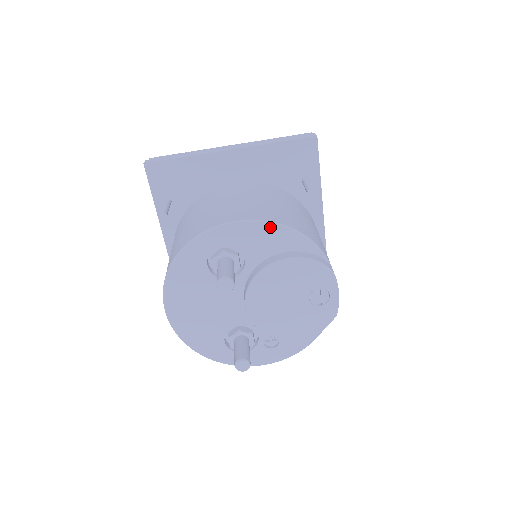
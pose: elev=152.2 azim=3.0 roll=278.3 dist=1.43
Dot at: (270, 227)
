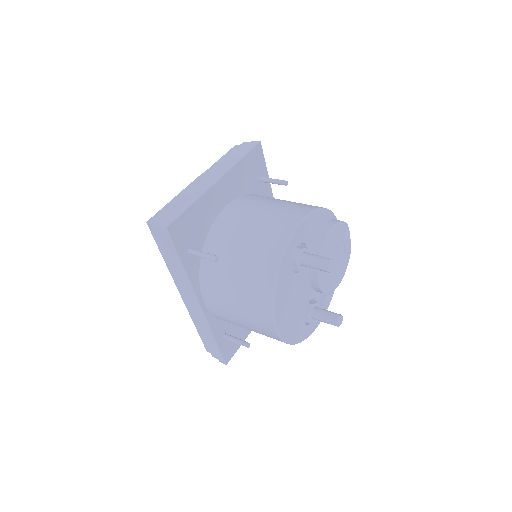
Dot at: (315, 214)
